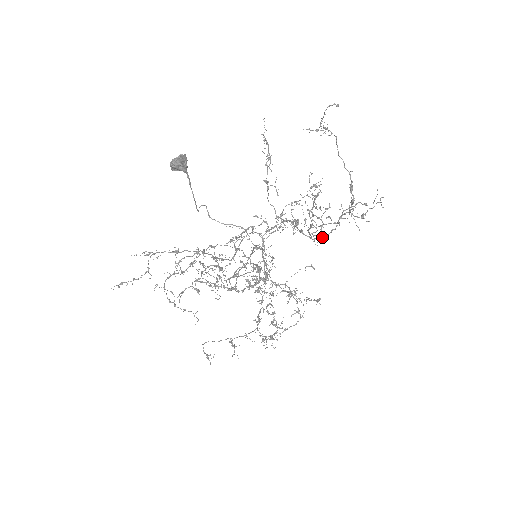
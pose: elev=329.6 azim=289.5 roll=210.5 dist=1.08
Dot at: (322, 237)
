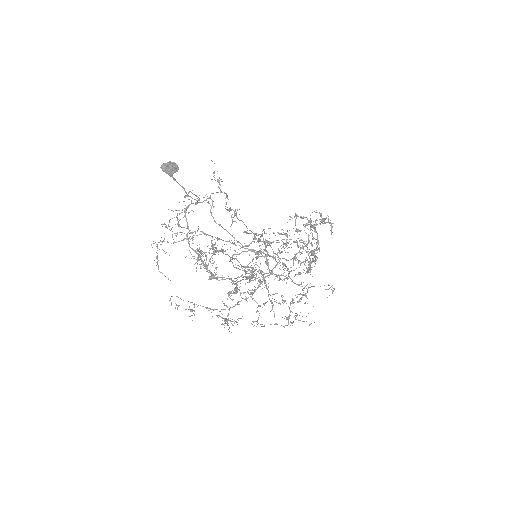
Dot at: (279, 278)
